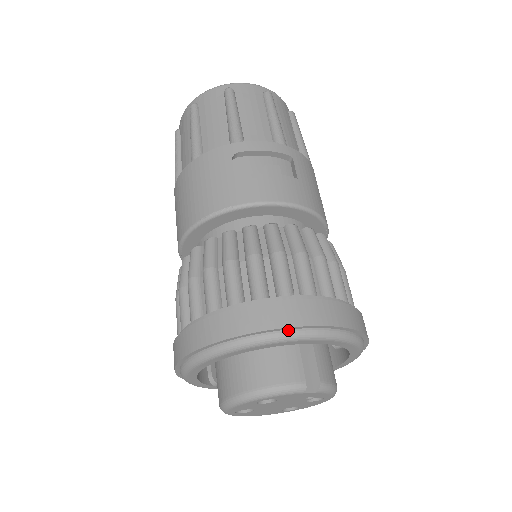
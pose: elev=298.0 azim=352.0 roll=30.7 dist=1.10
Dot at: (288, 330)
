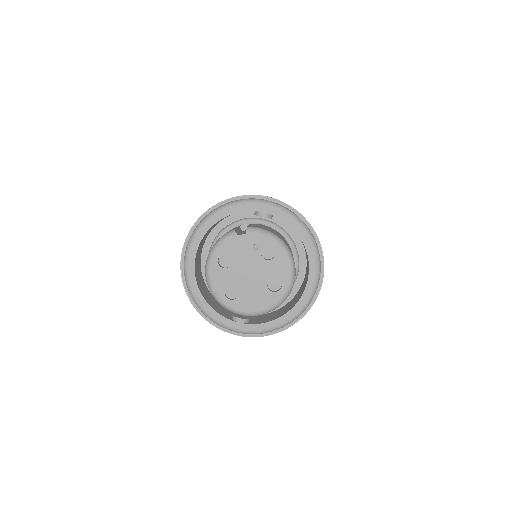
Dot at: (211, 212)
